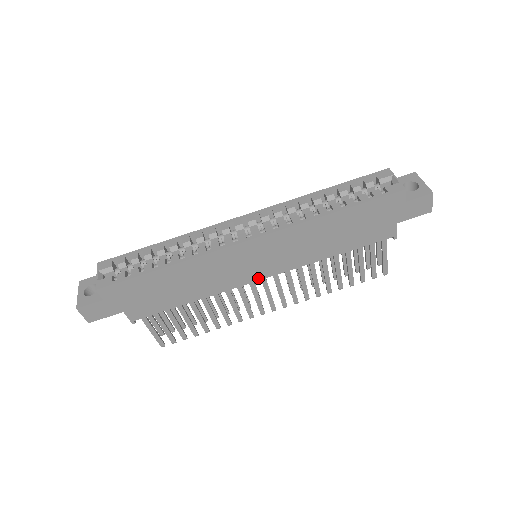
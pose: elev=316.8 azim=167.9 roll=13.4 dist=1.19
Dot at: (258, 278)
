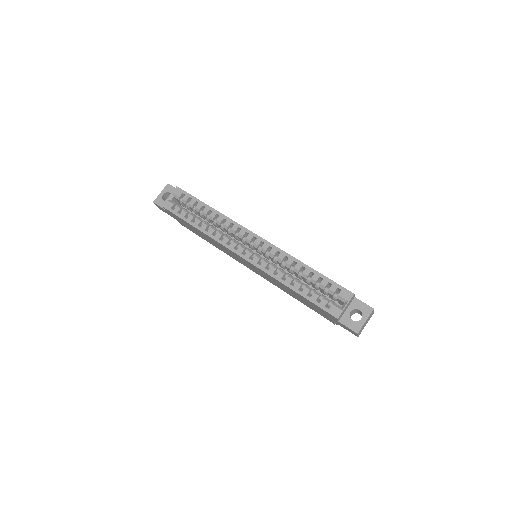
Dot at: (248, 267)
